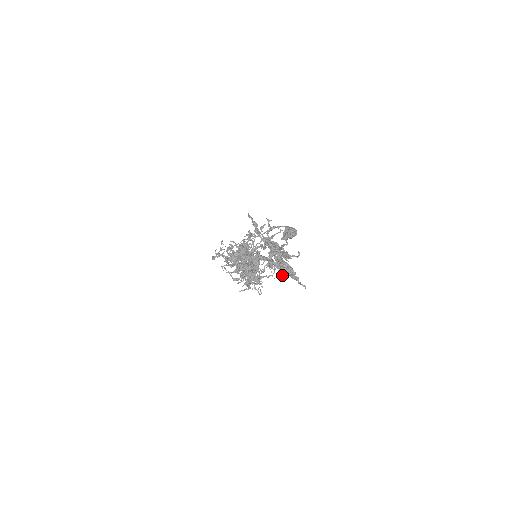
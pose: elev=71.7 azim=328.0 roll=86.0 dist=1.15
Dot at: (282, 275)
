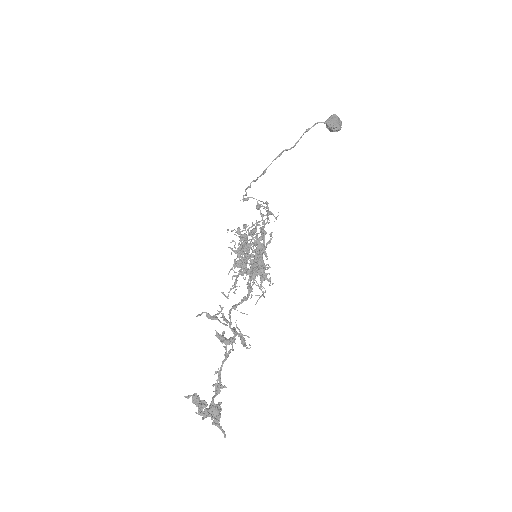
Dot at: (215, 412)
